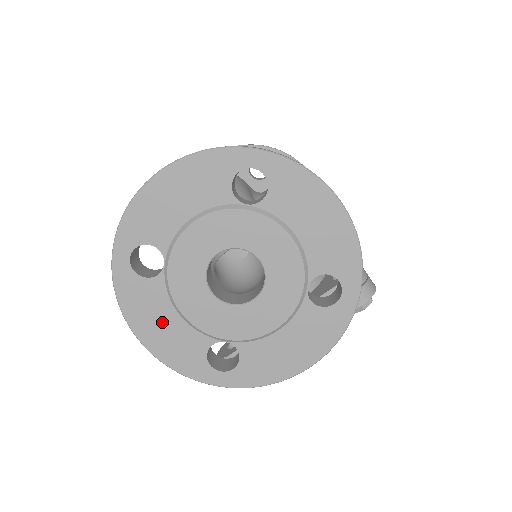
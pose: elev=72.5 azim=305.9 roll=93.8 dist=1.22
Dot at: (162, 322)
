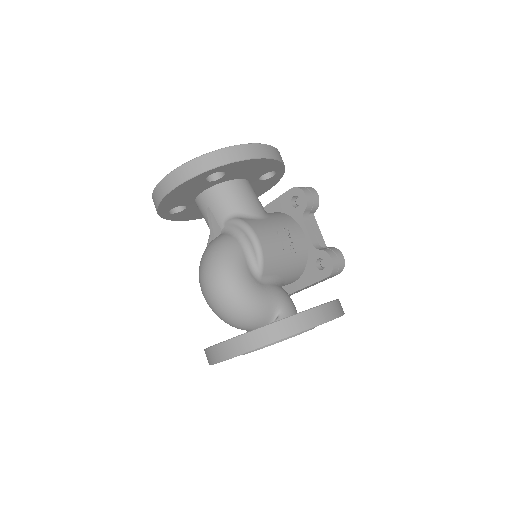
Dot at: occluded
